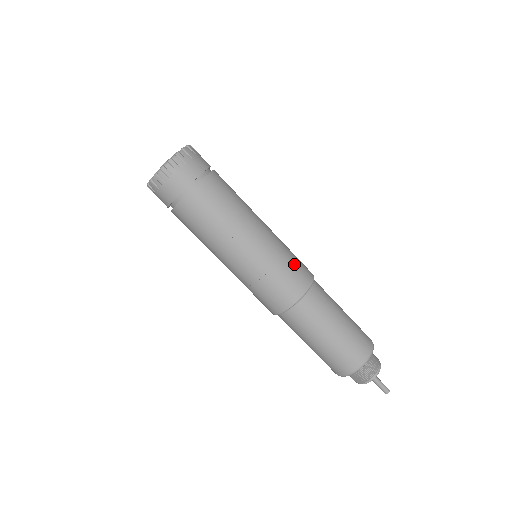
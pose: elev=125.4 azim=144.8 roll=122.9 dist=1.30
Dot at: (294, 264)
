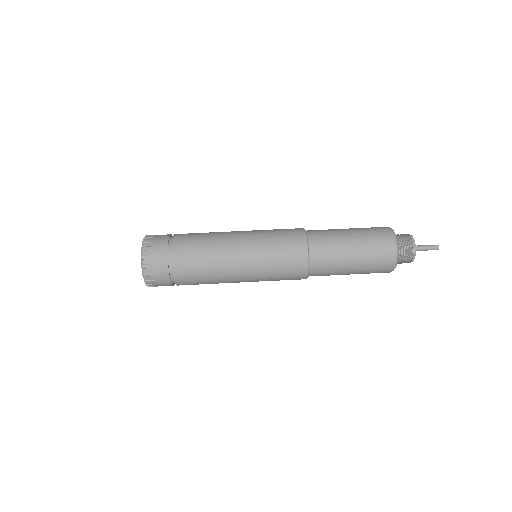
Dot at: (282, 242)
